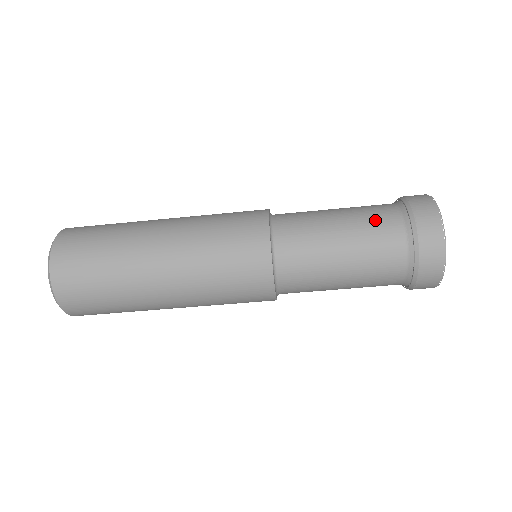
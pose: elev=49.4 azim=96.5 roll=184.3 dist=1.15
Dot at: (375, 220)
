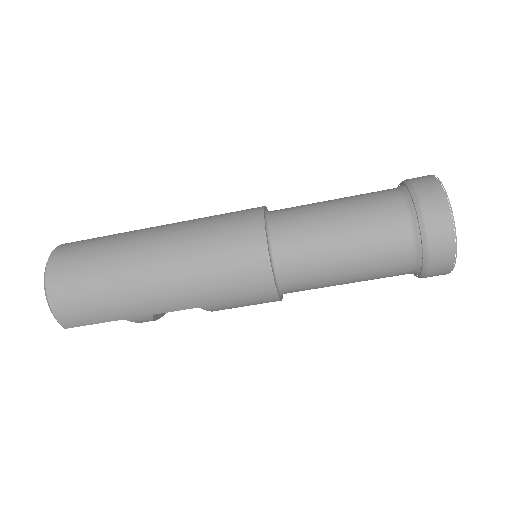
Dot at: (369, 193)
